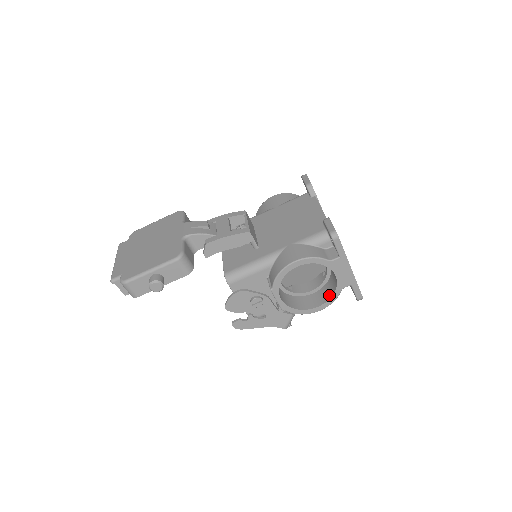
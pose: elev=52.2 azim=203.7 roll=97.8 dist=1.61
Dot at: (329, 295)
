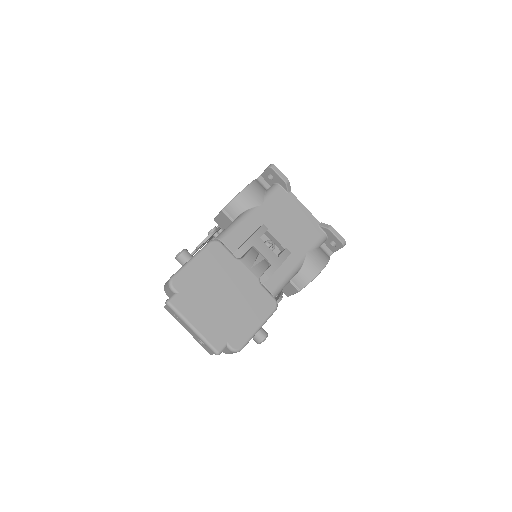
Dot at: occluded
